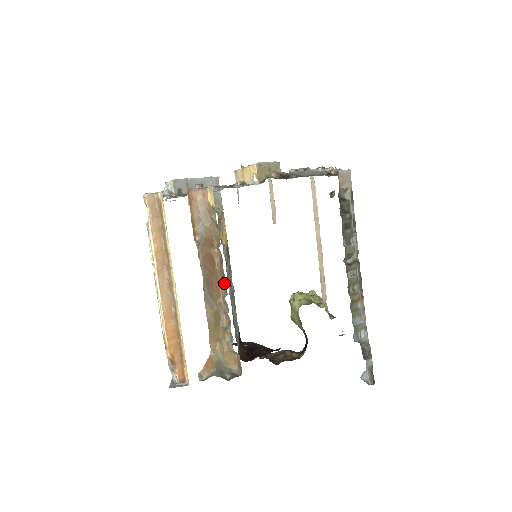
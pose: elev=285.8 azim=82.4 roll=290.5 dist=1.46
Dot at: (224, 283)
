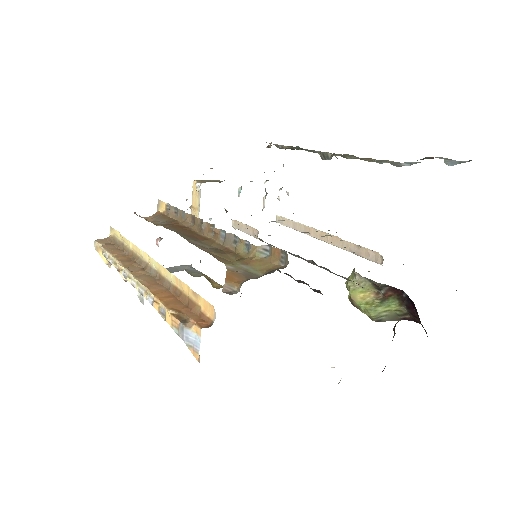
Dot at: (206, 224)
